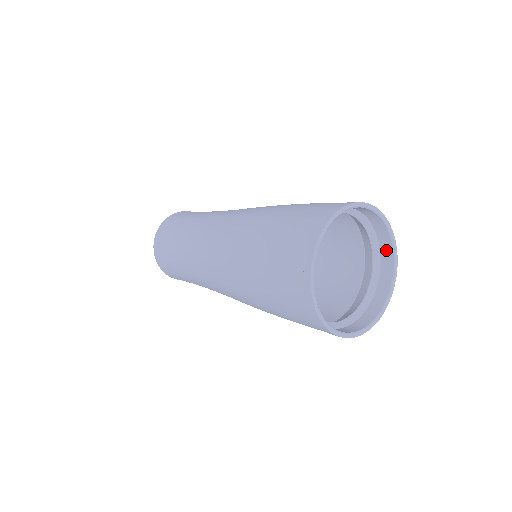
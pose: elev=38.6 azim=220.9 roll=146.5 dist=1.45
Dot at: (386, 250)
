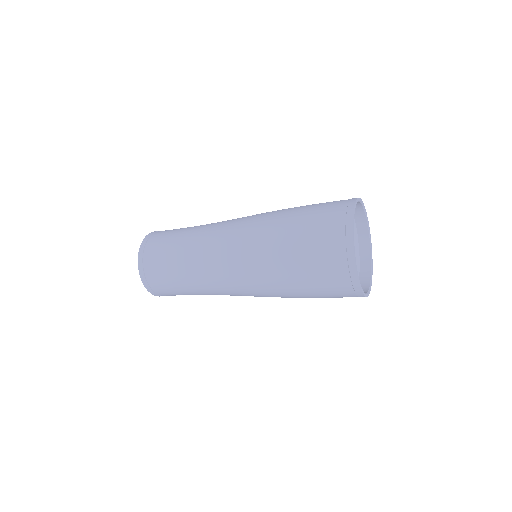
Dot at: (365, 251)
